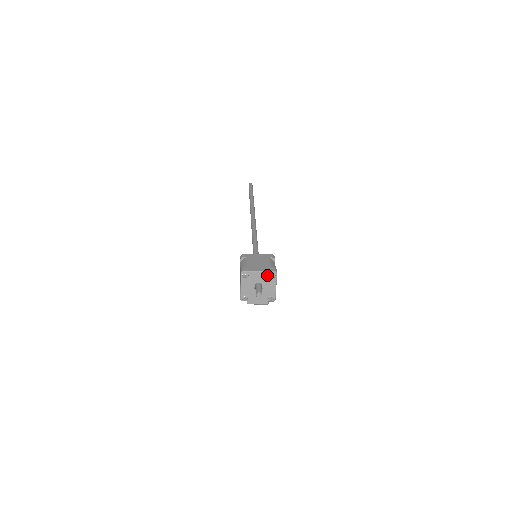
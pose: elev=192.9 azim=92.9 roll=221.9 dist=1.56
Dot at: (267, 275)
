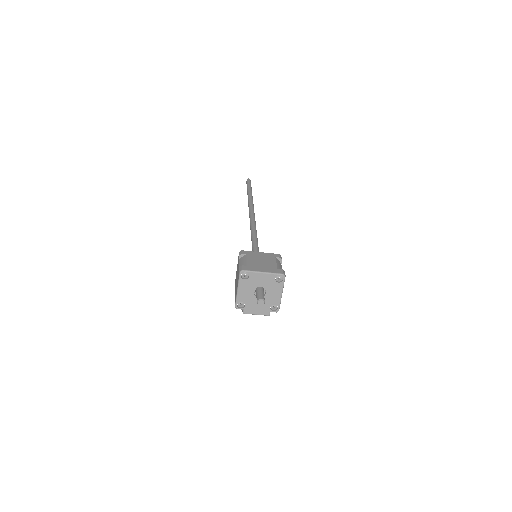
Dot at: (272, 278)
